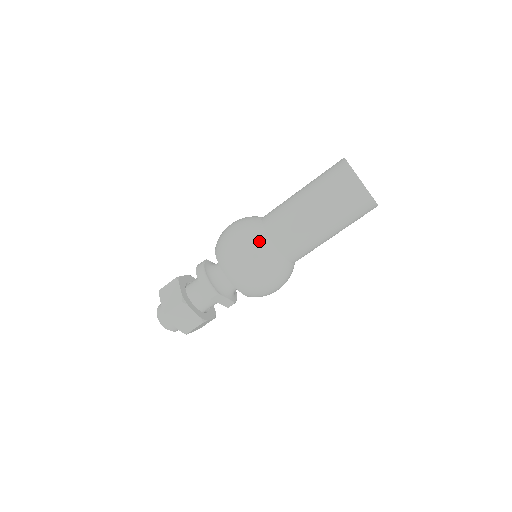
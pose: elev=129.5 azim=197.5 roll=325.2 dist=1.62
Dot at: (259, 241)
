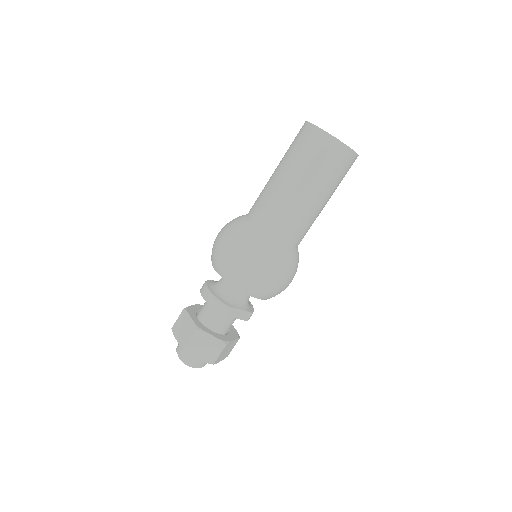
Dot at: (250, 235)
